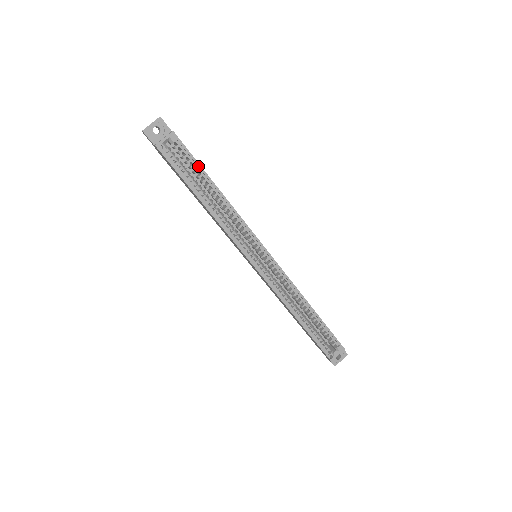
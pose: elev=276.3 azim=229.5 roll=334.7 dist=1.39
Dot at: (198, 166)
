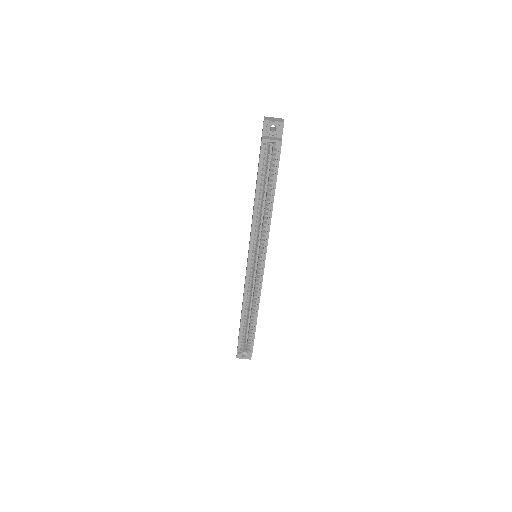
Dot at: (275, 176)
